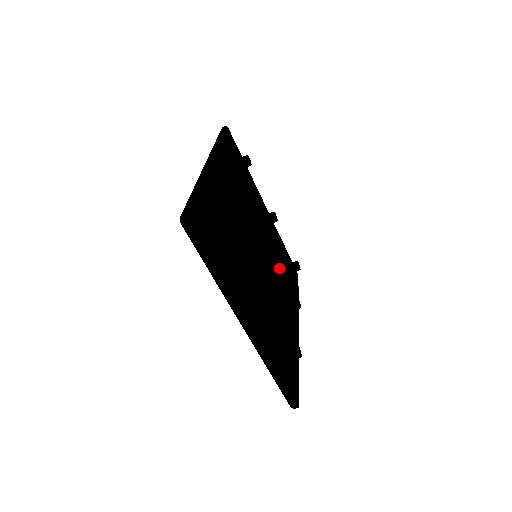
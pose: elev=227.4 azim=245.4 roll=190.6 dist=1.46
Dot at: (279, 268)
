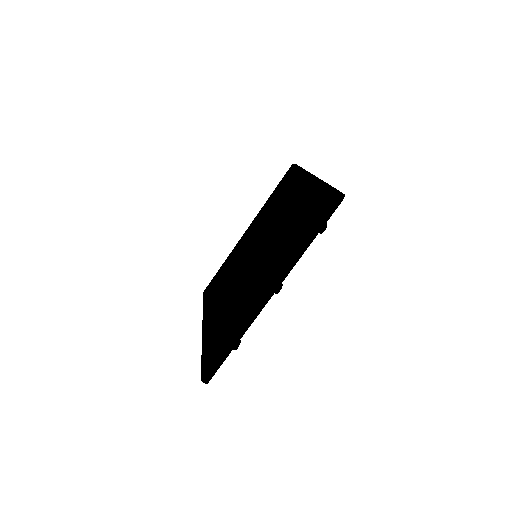
Dot at: occluded
